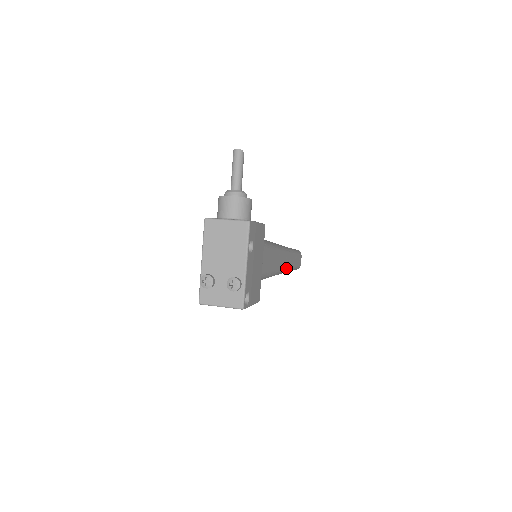
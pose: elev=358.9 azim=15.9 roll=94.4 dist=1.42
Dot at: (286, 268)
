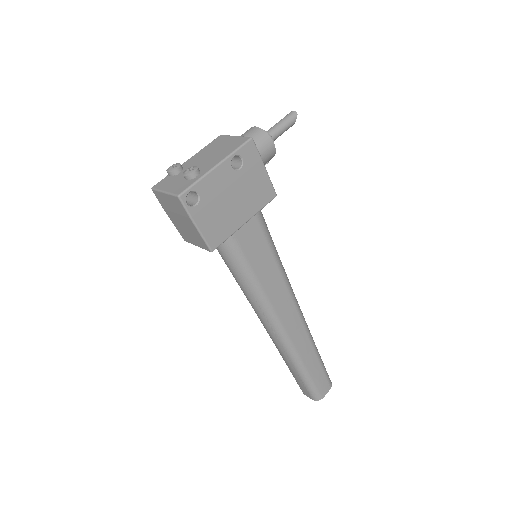
Dot at: (292, 342)
